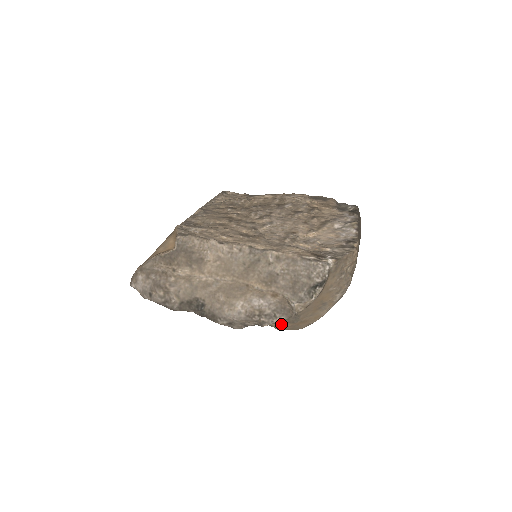
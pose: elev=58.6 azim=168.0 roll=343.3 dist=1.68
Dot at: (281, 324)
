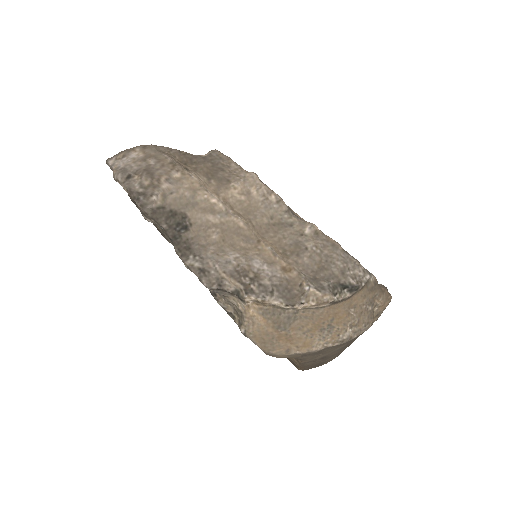
Dot at: (262, 318)
